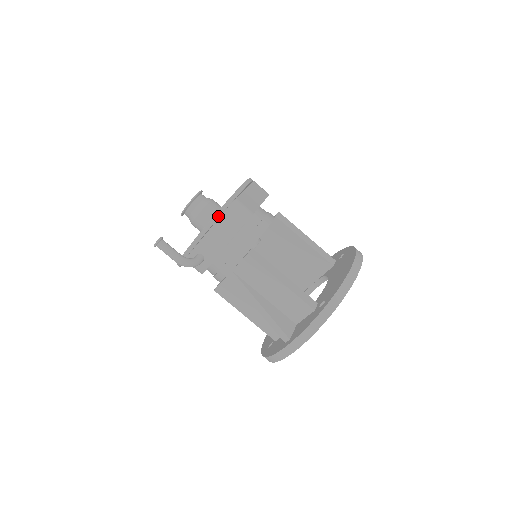
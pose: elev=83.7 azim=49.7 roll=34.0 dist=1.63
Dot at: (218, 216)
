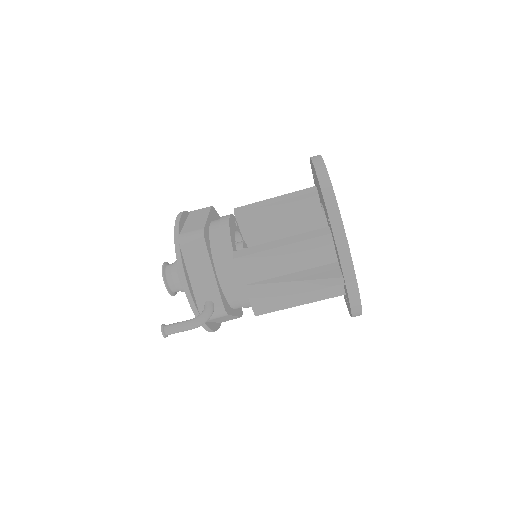
Dot at: (180, 261)
